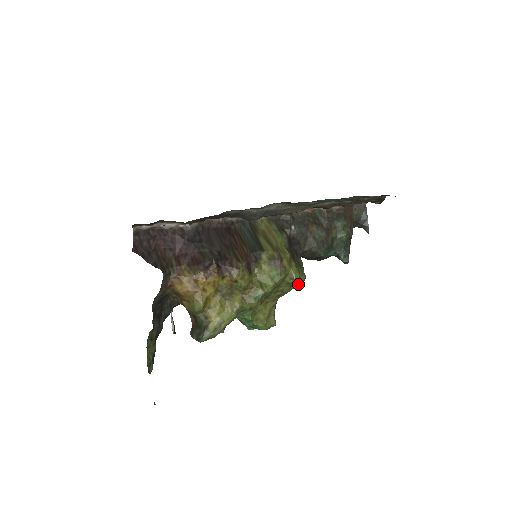
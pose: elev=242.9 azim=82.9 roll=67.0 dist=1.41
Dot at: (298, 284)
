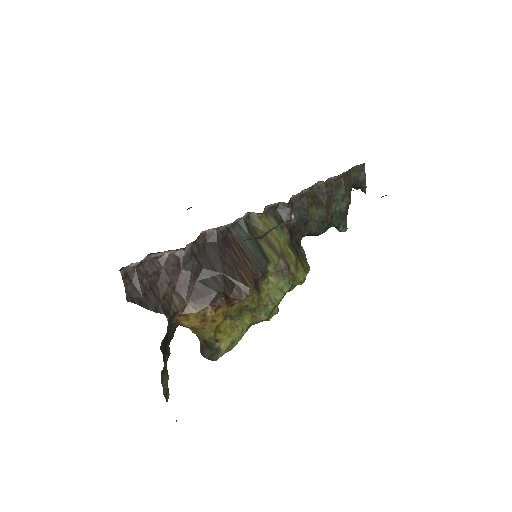
Dot at: occluded
